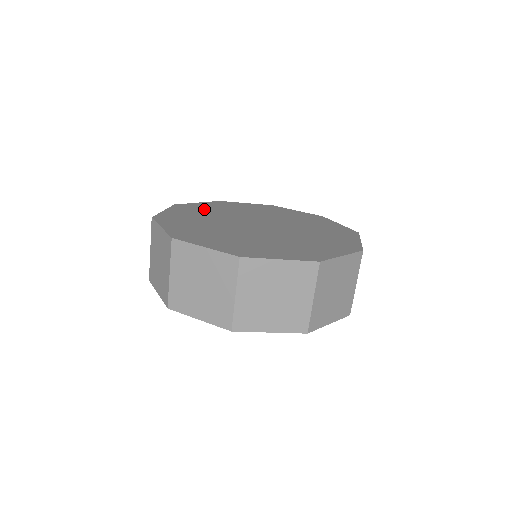
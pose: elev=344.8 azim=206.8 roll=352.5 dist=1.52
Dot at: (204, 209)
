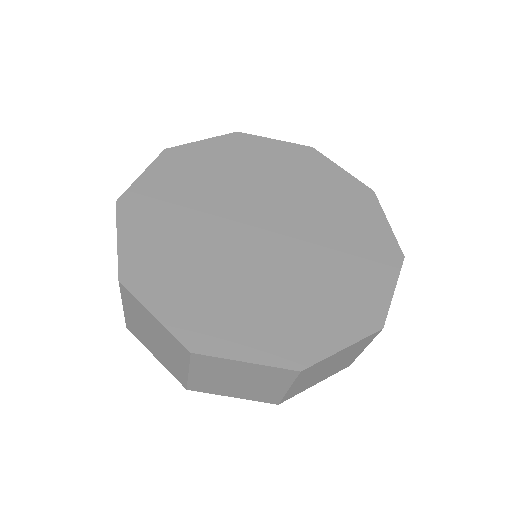
Dot at: (256, 158)
